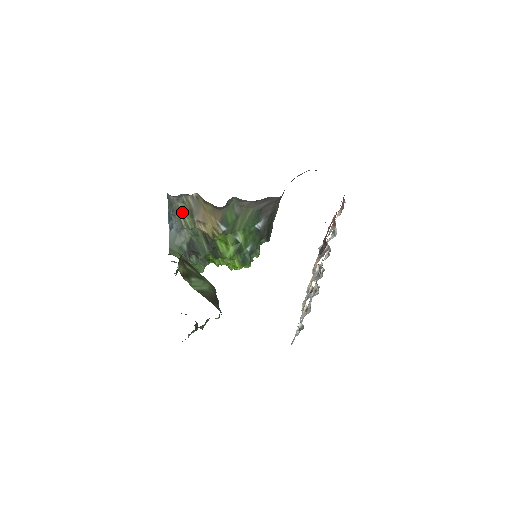
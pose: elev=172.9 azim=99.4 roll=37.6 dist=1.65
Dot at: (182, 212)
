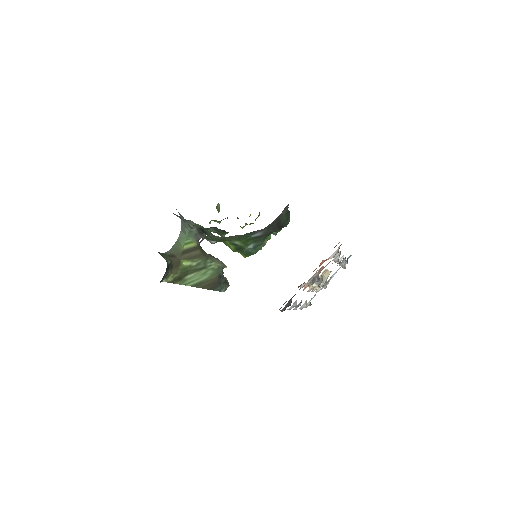
Dot at: occluded
